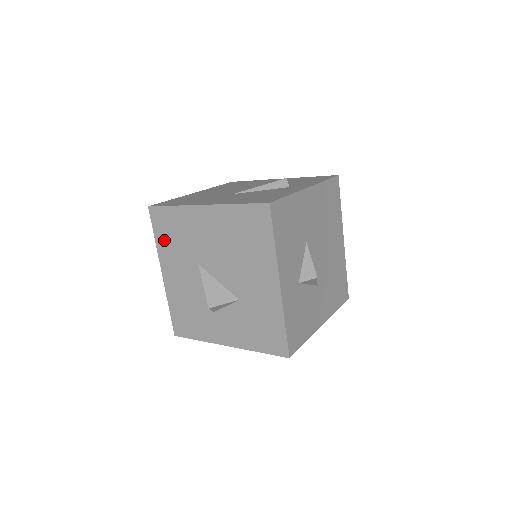
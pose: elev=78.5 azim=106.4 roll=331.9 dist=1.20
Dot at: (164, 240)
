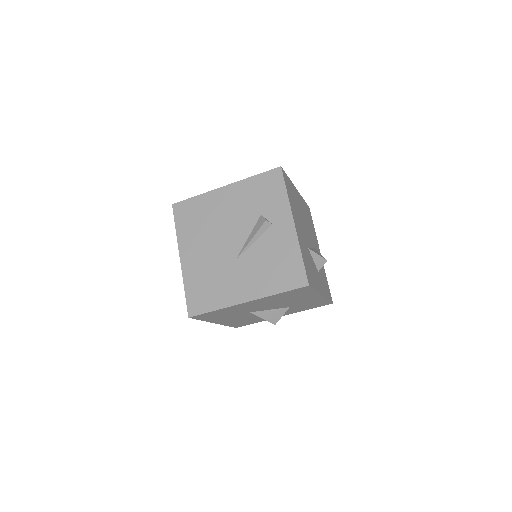
Dot at: (212, 318)
